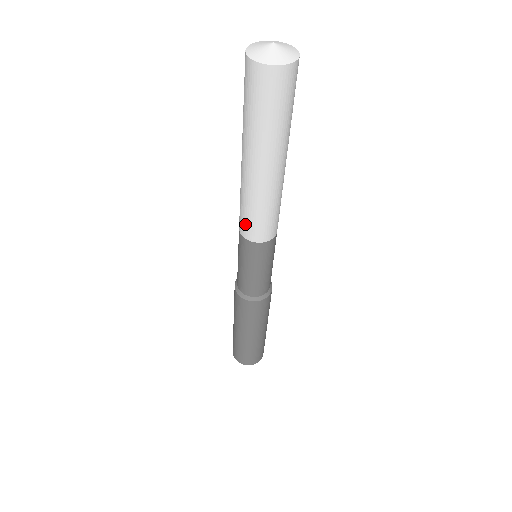
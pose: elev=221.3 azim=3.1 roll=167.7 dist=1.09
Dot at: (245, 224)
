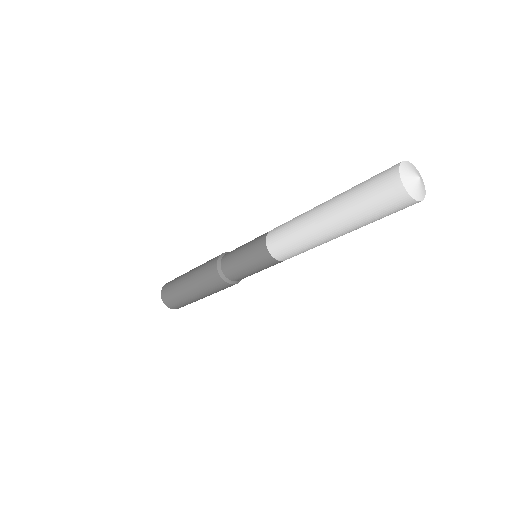
Dot at: (277, 235)
